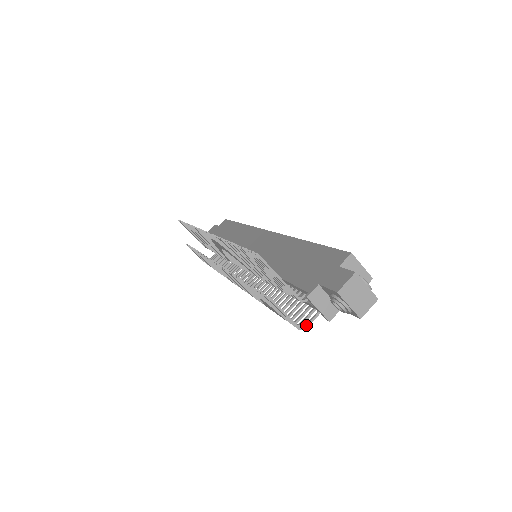
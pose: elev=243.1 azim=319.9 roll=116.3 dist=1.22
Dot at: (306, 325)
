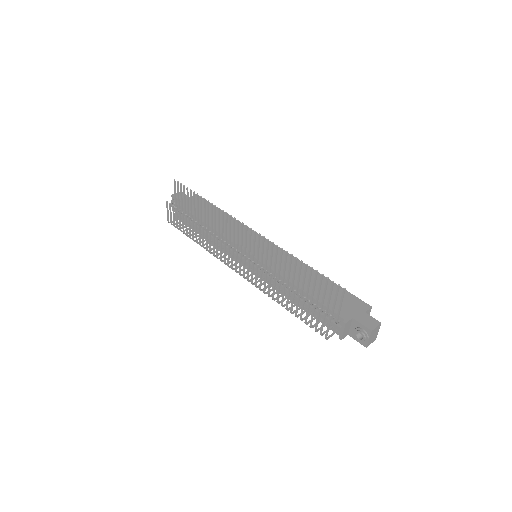
Dot at: (329, 337)
